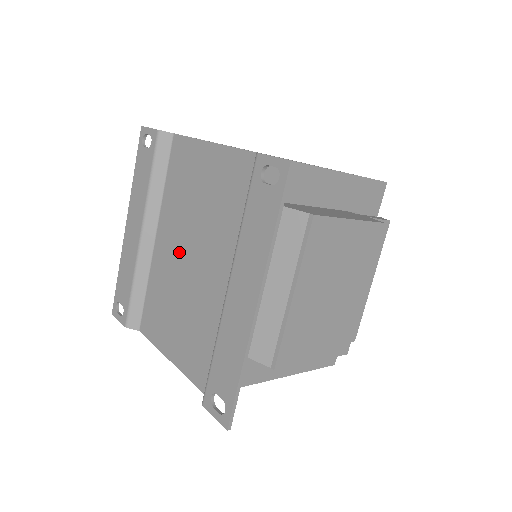
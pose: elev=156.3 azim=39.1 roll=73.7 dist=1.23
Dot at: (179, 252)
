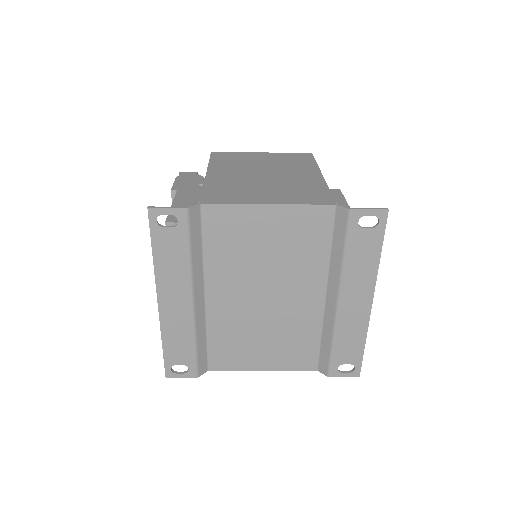
Dot at: (250, 297)
